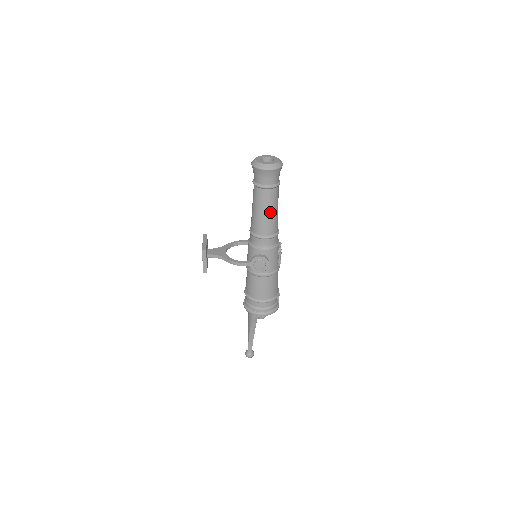
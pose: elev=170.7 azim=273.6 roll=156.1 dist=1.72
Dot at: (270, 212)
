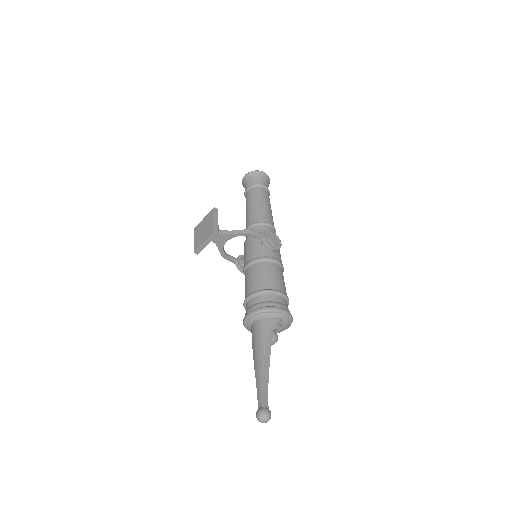
Dot at: (269, 207)
